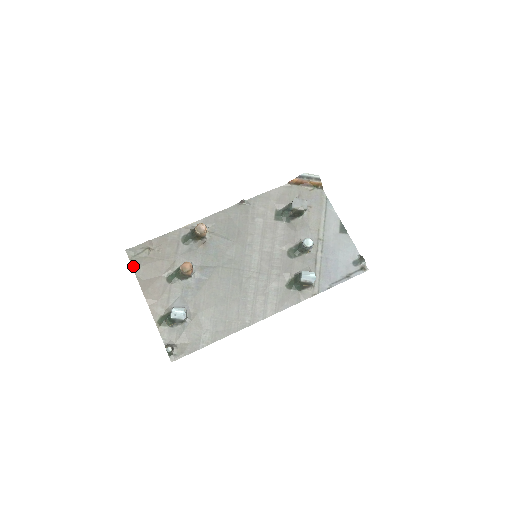
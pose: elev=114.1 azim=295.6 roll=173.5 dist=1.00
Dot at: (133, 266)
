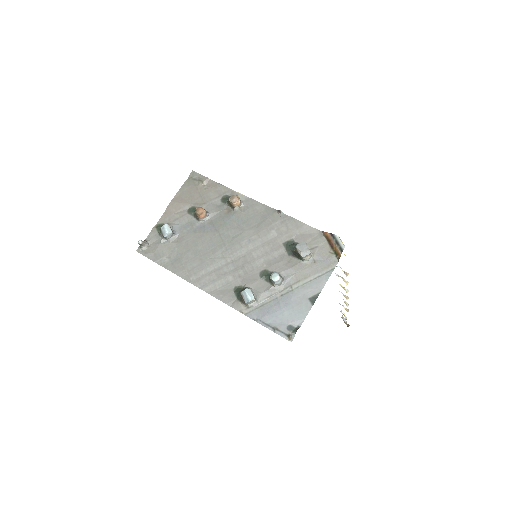
Dot at: (185, 183)
